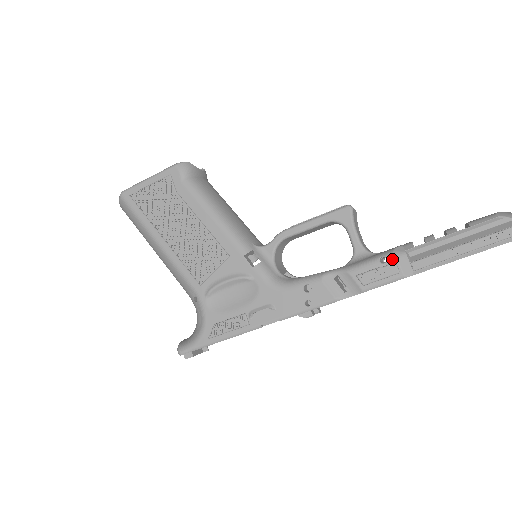
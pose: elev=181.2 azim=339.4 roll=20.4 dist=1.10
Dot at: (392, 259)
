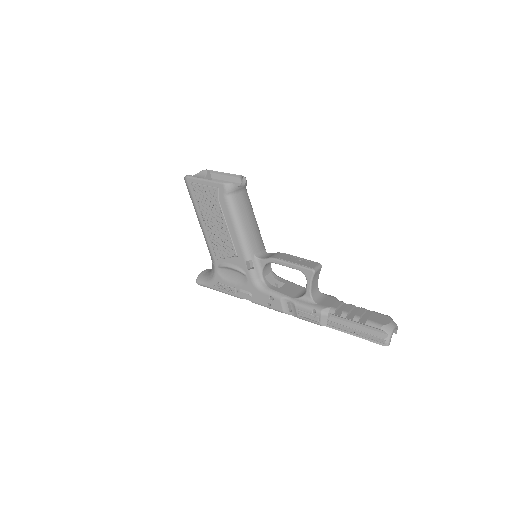
Dot at: (319, 314)
